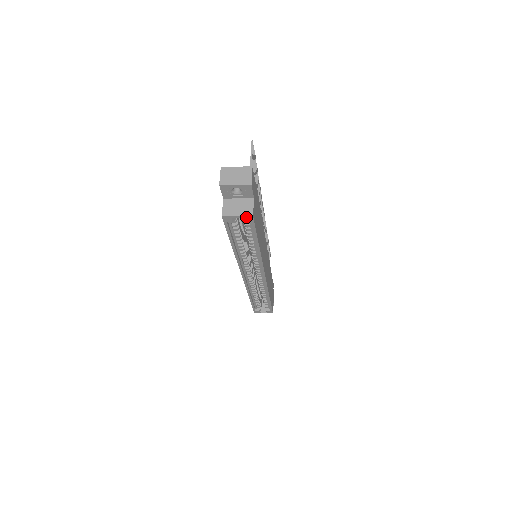
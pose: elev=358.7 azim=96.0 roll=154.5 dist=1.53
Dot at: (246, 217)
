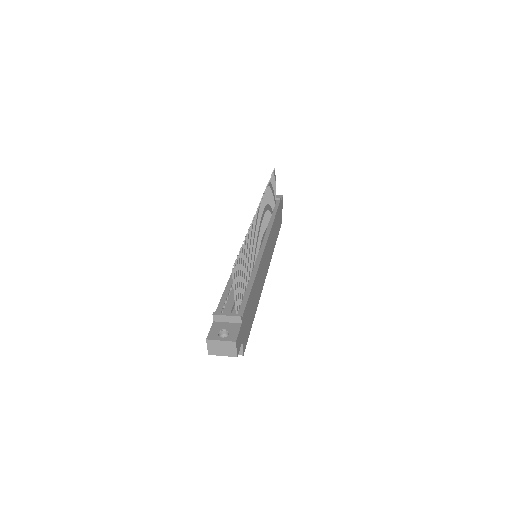
Dot at: occluded
